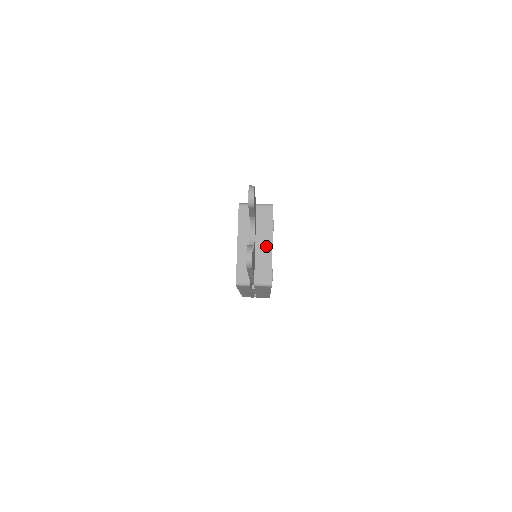
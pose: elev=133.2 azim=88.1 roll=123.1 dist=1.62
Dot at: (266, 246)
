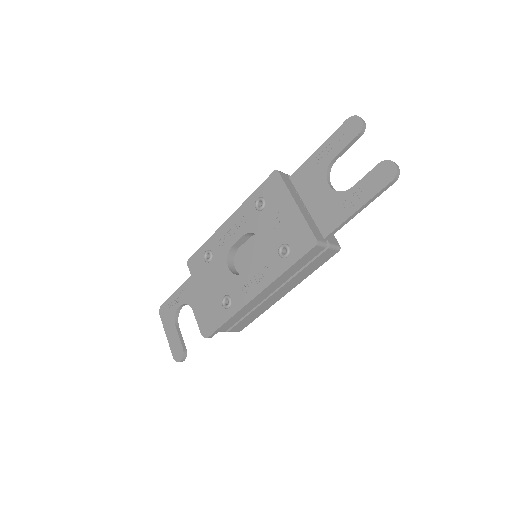
Dot at: occluded
